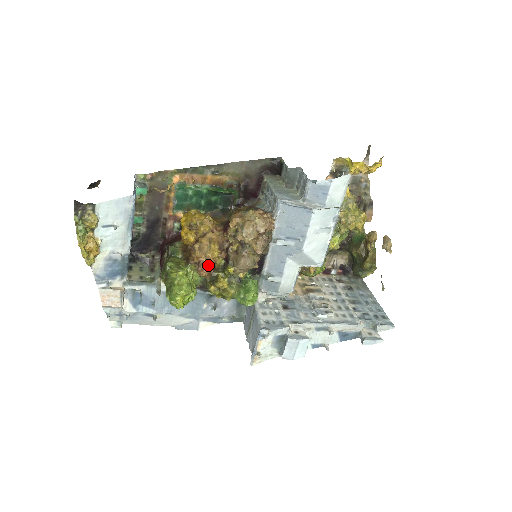
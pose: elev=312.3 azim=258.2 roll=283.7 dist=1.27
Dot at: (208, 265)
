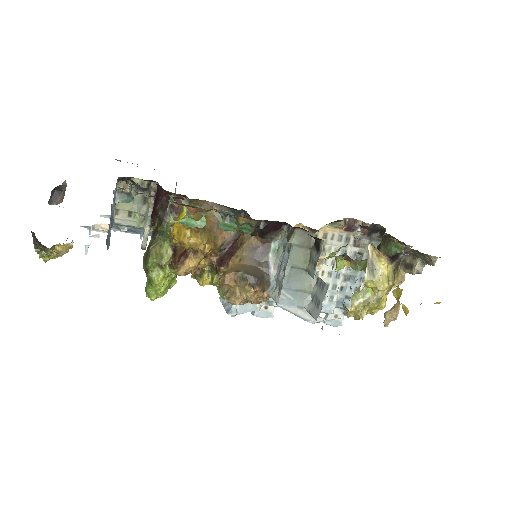
Dot at: occluded
